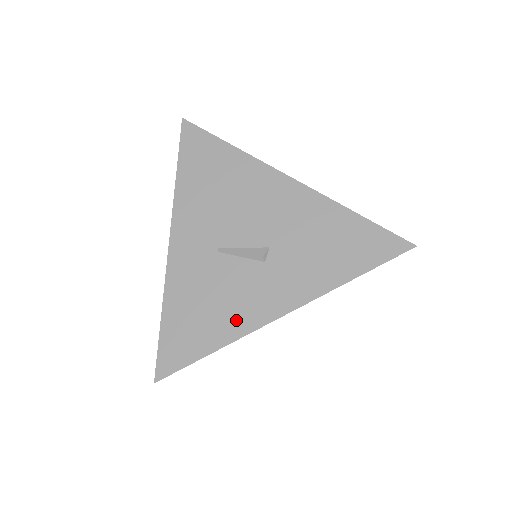
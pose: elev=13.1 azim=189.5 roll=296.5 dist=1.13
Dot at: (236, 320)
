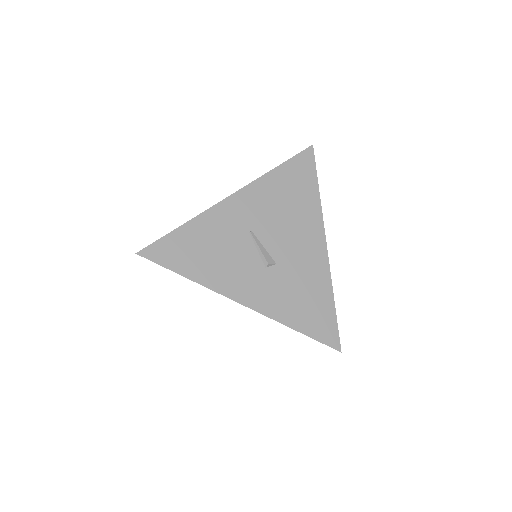
Dot at: (217, 277)
